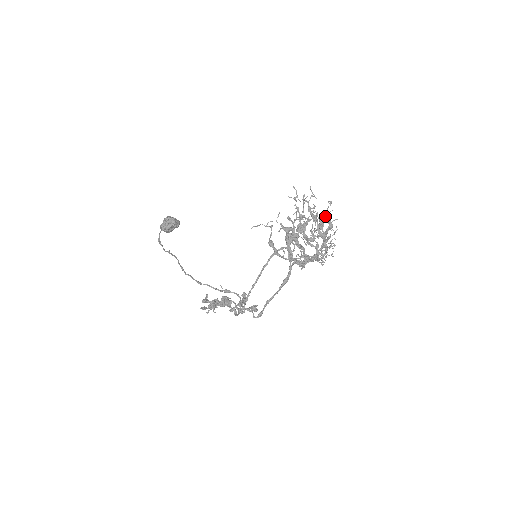
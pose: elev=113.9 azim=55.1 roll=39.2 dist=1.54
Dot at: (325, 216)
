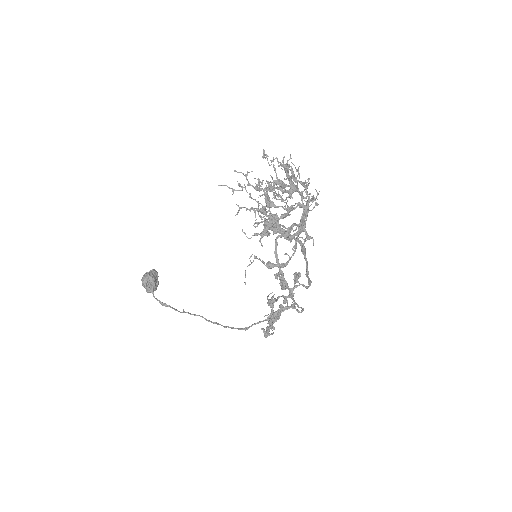
Dot at: occluded
